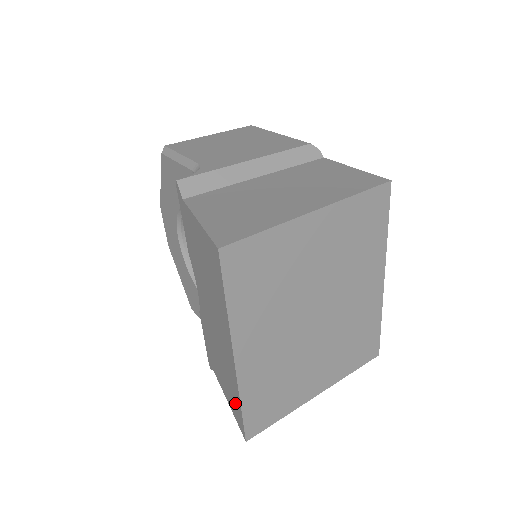
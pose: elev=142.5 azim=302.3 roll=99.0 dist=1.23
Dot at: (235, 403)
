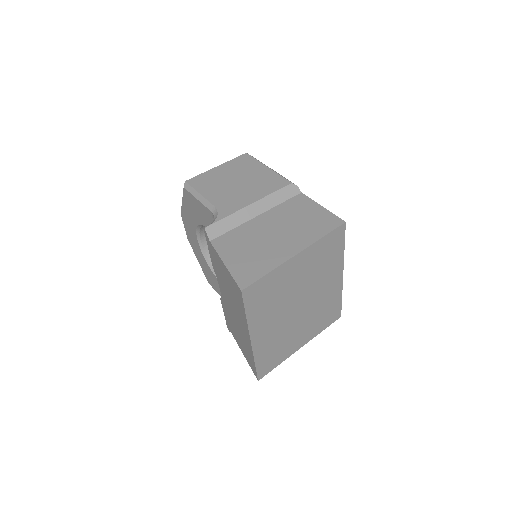
Dot at: (250, 360)
